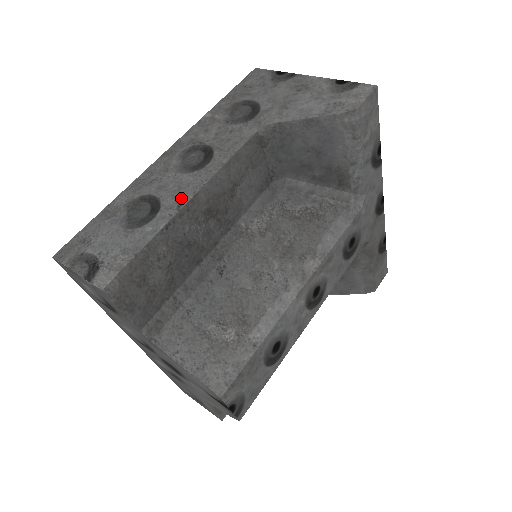
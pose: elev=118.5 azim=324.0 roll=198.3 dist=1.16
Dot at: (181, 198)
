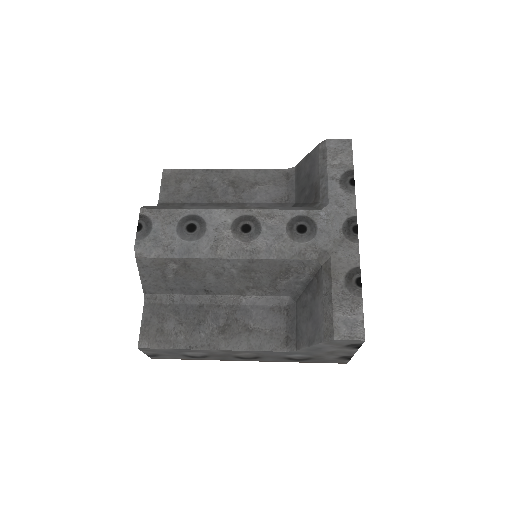
Dot at: occluded
